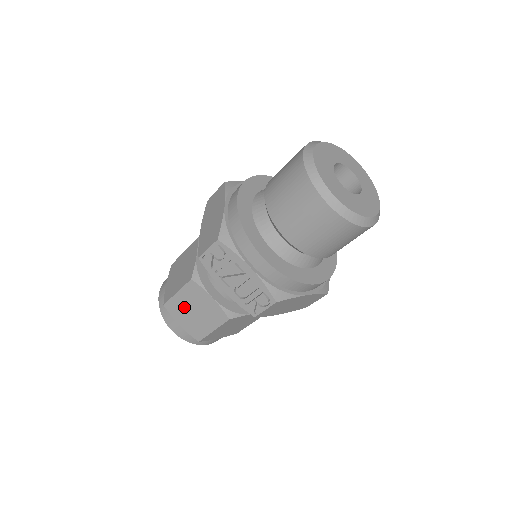
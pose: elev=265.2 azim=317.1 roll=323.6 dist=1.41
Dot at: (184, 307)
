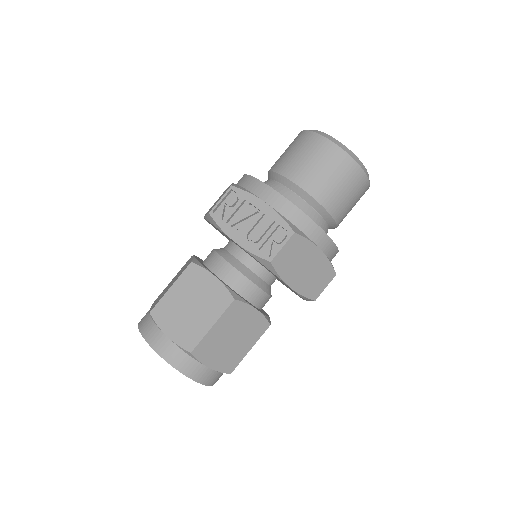
Dot at: (177, 305)
